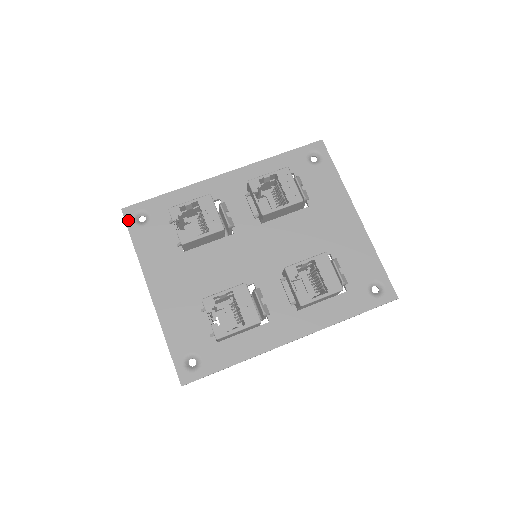
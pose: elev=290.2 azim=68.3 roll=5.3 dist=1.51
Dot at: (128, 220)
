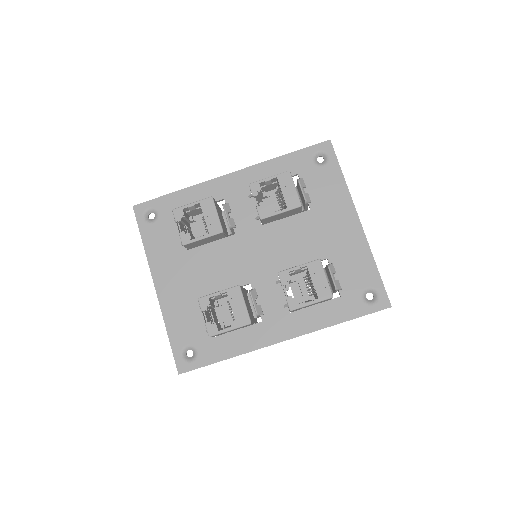
Dot at: (138, 217)
